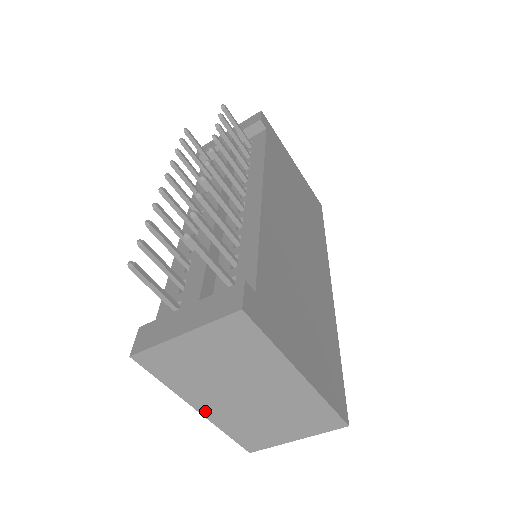
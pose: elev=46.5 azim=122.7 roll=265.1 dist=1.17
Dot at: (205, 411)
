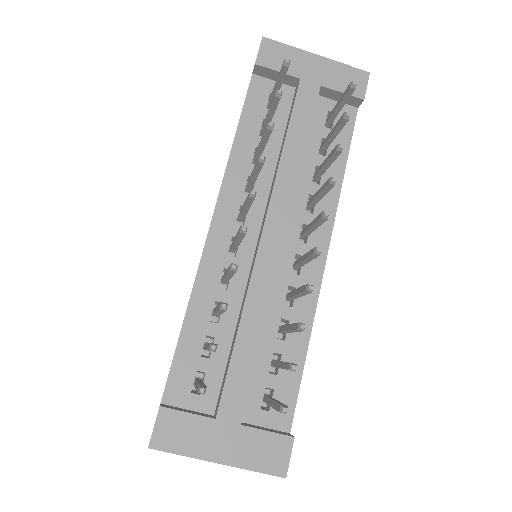
Dot at: occluded
